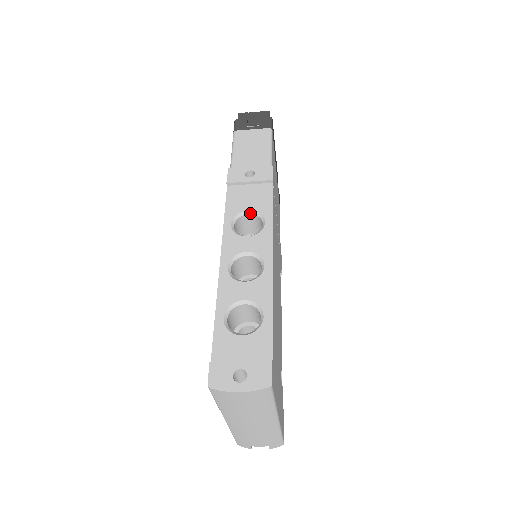
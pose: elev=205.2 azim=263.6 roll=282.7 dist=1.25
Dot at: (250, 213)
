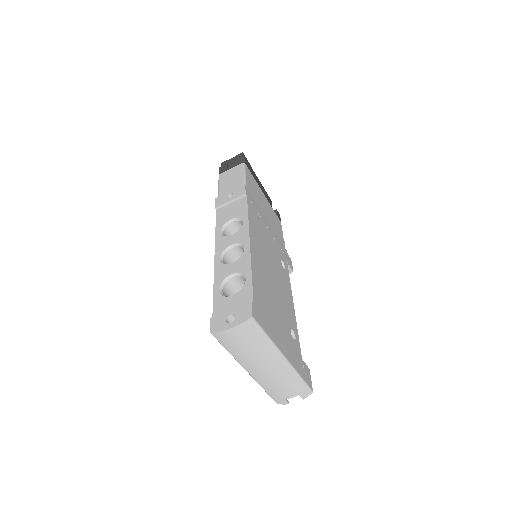
Dot at: (233, 221)
